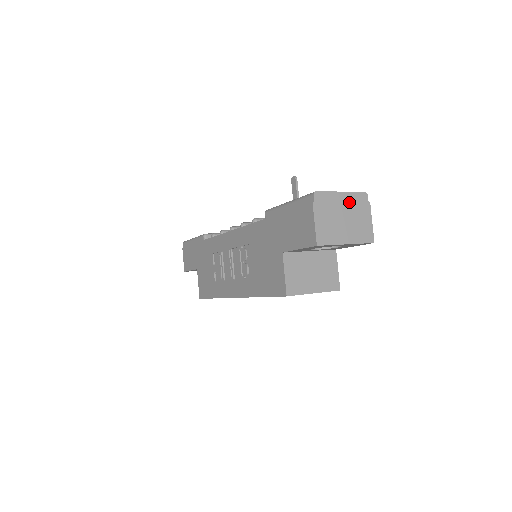
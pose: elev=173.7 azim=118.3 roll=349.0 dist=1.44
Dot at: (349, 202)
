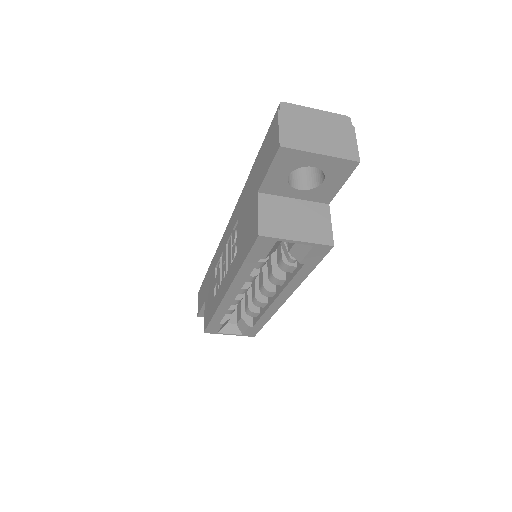
Dot at: (326, 119)
